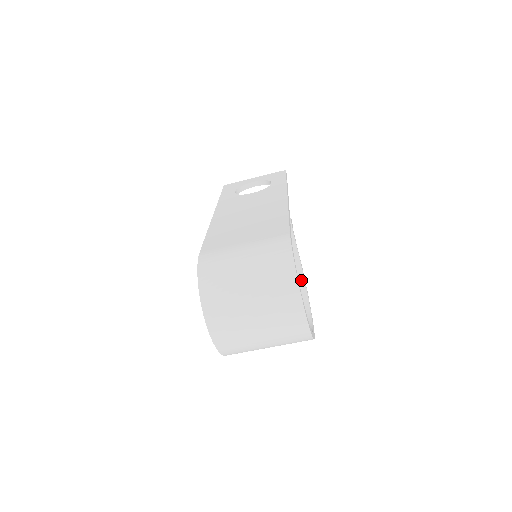
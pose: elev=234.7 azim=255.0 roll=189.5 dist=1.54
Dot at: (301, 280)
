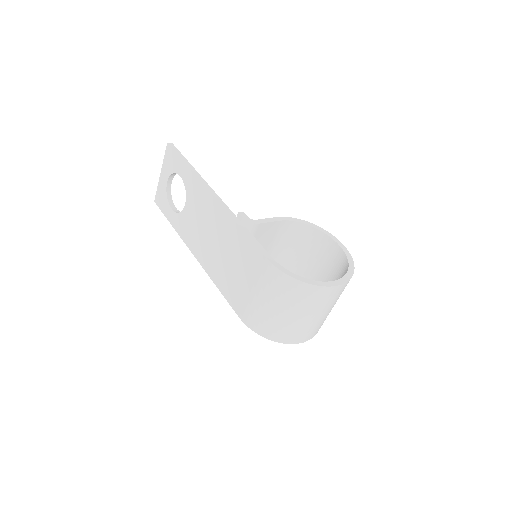
Dot at: (294, 224)
